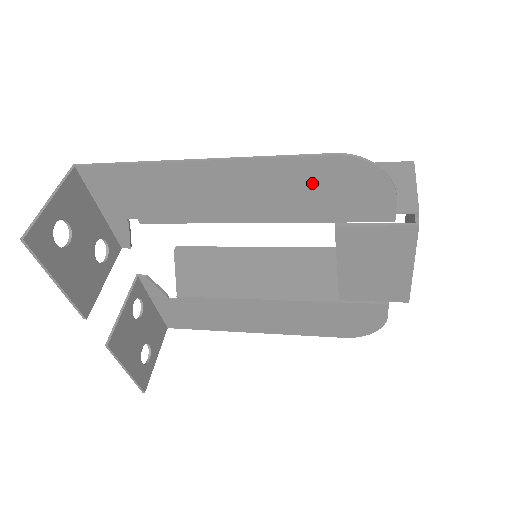
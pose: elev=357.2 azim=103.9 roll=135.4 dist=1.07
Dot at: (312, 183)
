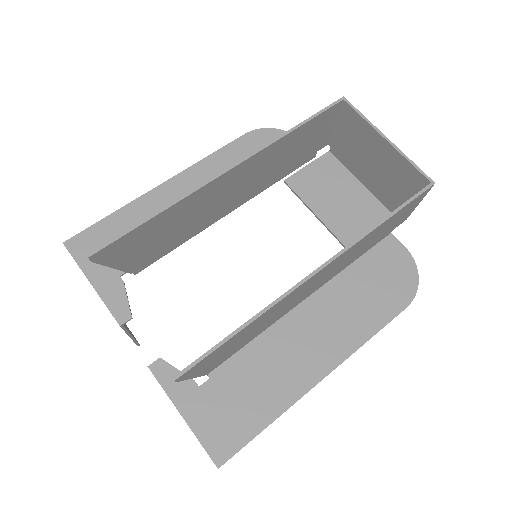
Dot at: (373, 300)
